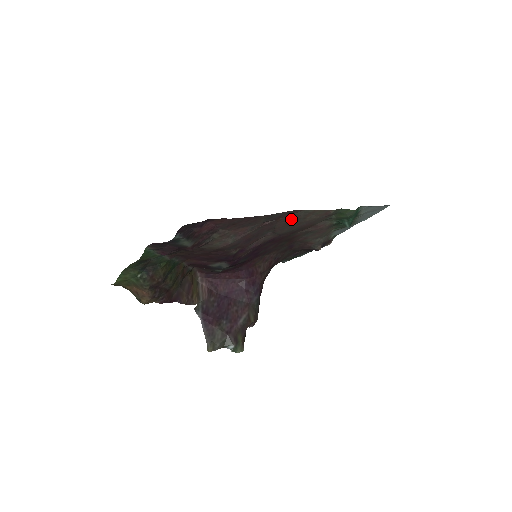
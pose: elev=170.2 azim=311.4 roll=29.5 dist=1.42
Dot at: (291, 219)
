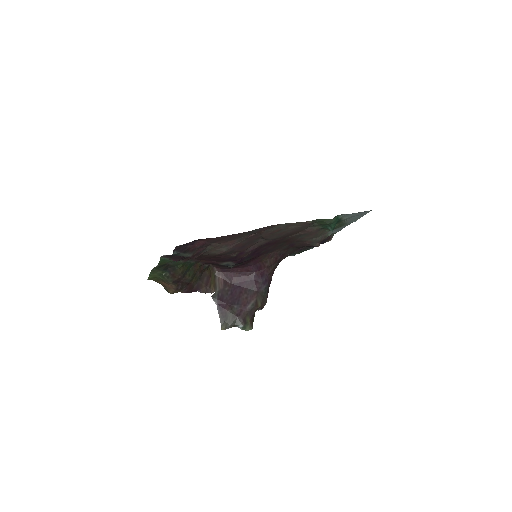
Dot at: (273, 230)
